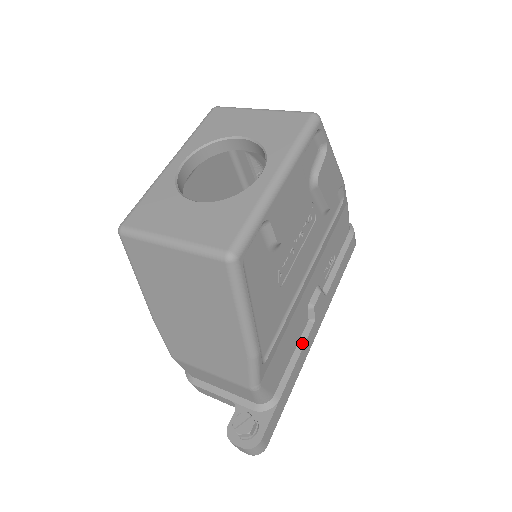
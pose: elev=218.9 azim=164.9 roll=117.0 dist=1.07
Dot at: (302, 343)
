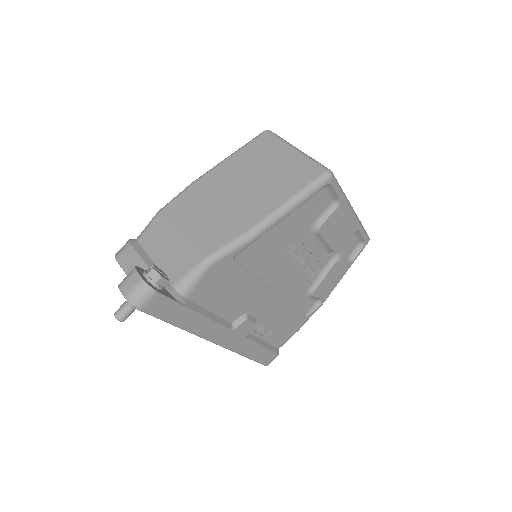
Dot at: (219, 321)
